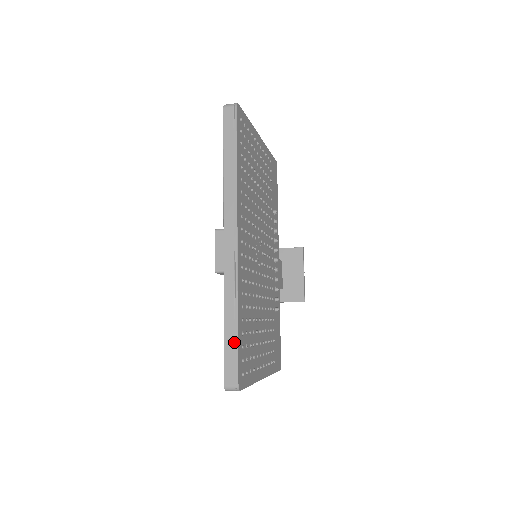
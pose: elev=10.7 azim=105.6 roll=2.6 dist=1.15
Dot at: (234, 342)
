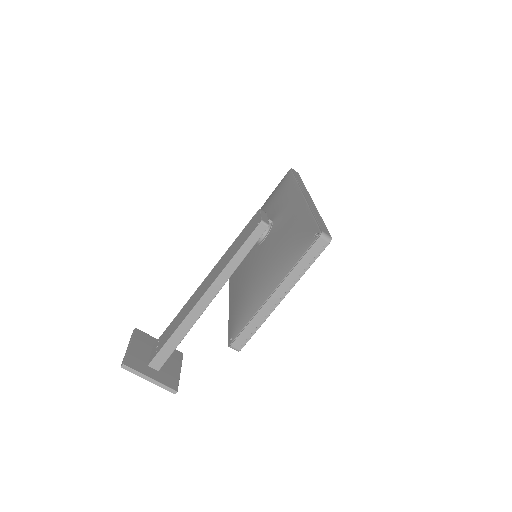
Dot at: (323, 223)
